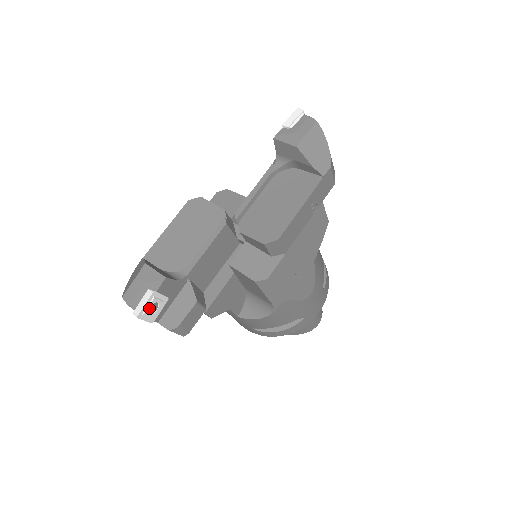
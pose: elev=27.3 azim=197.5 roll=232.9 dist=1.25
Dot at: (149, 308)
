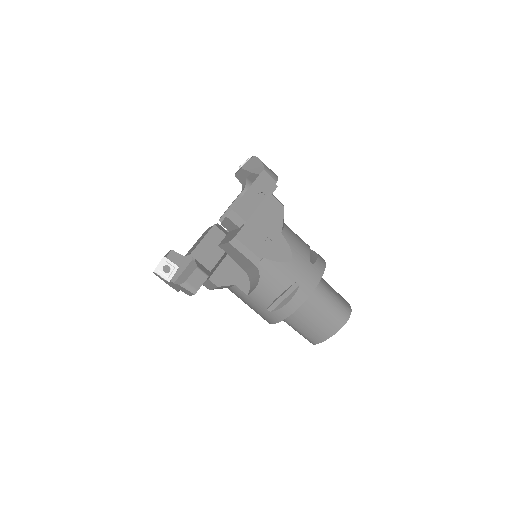
Dot at: (162, 268)
